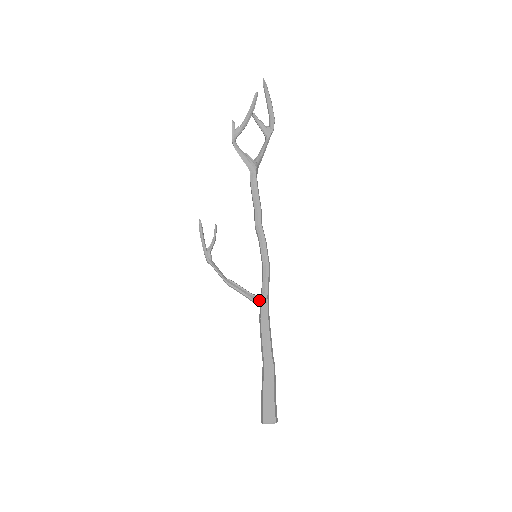
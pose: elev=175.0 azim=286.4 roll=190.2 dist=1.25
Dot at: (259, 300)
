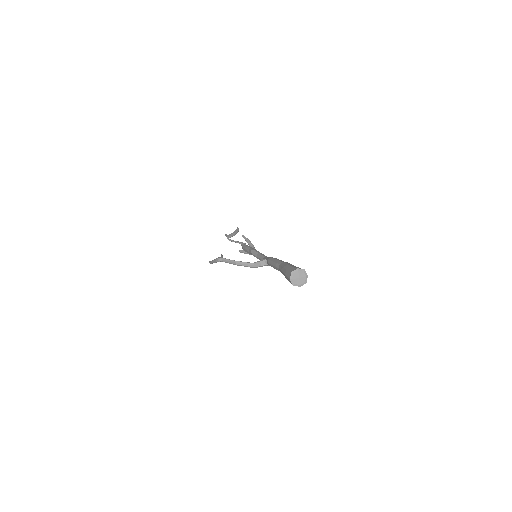
Dot at: (264, 259)
